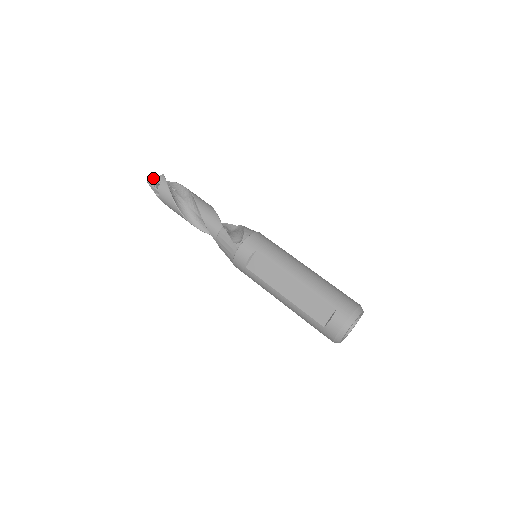
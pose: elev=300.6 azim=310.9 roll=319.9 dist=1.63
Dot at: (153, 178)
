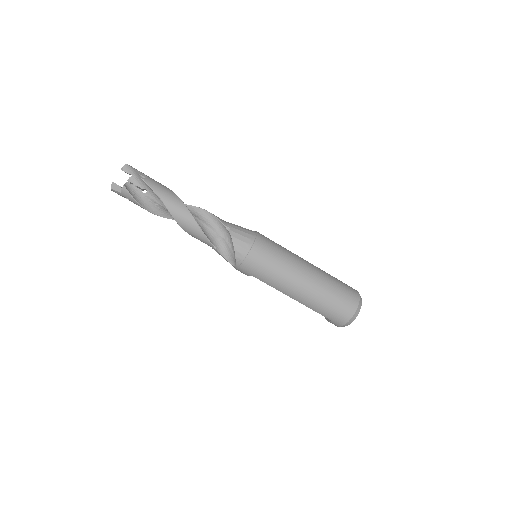
Dot at: (116, 192)
